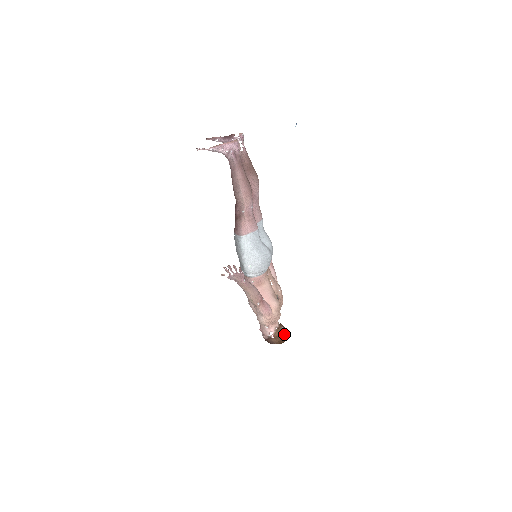
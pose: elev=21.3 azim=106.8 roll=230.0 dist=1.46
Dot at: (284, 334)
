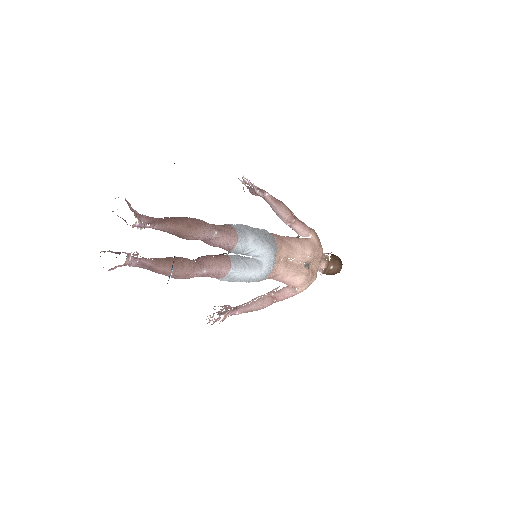
Dot at: (335, 271)
